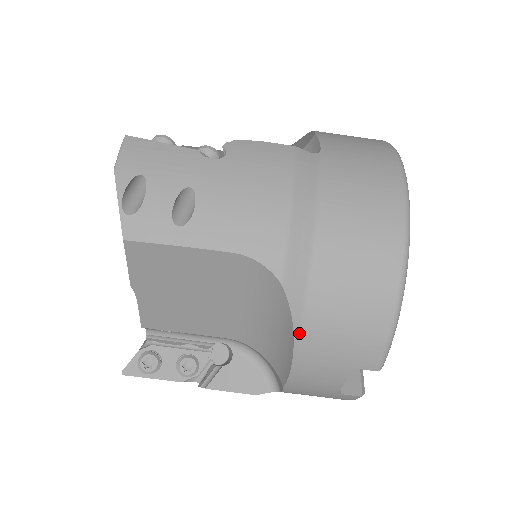
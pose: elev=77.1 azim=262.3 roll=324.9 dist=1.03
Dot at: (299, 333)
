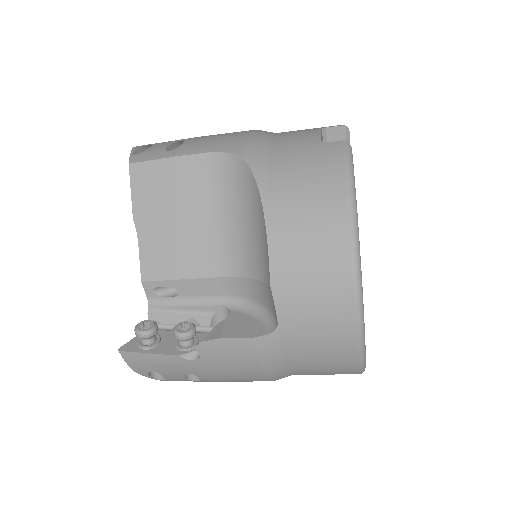
Dot at: occluded
